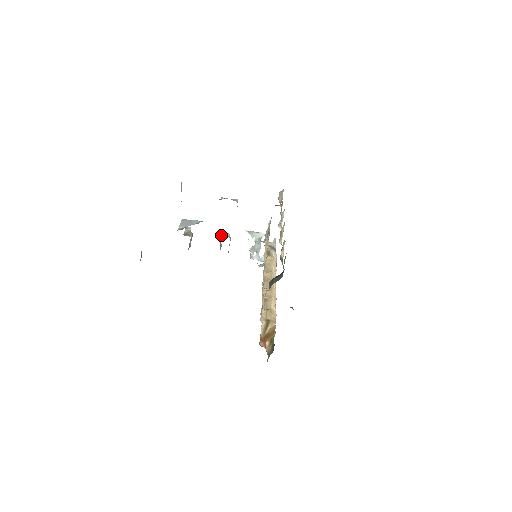
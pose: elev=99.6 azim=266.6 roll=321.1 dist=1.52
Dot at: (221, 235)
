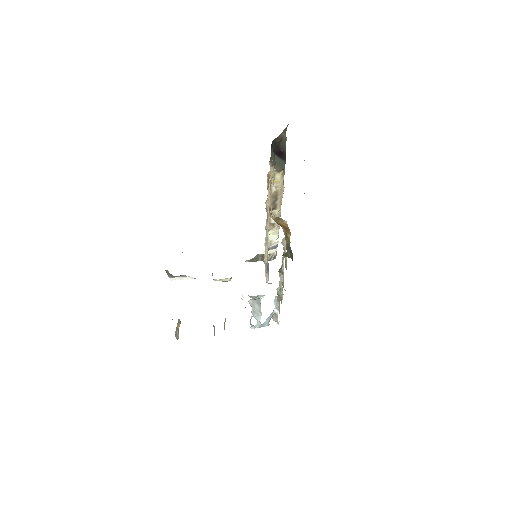
Dot at: occluded
